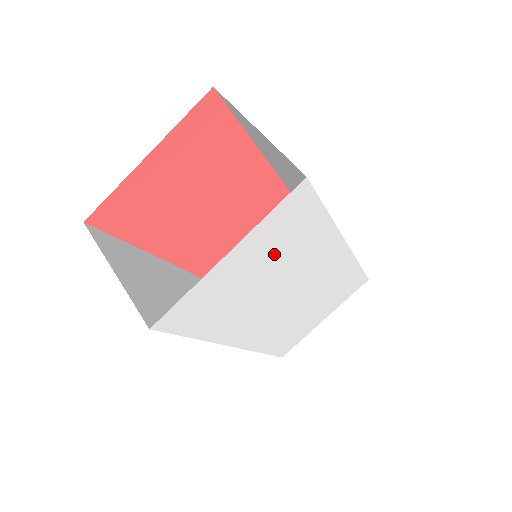
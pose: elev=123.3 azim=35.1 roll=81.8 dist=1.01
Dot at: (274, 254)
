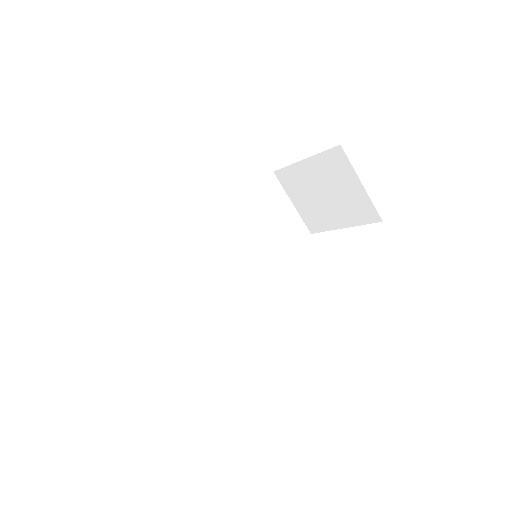
Dot at: occluded
